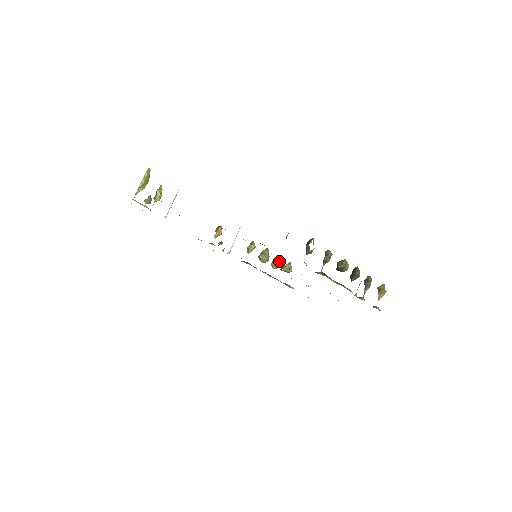
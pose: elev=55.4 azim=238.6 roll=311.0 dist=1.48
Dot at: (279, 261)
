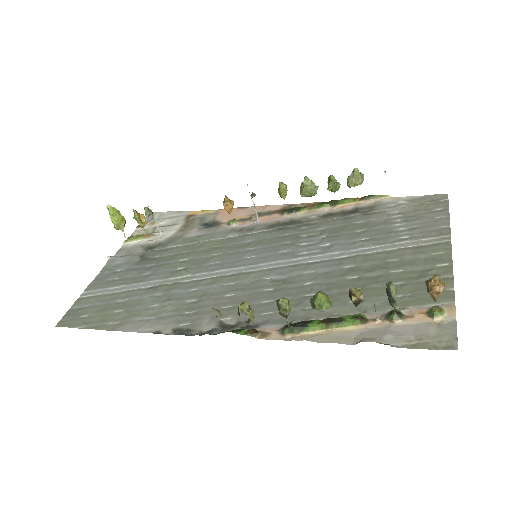
Dot at: (334, 181)
